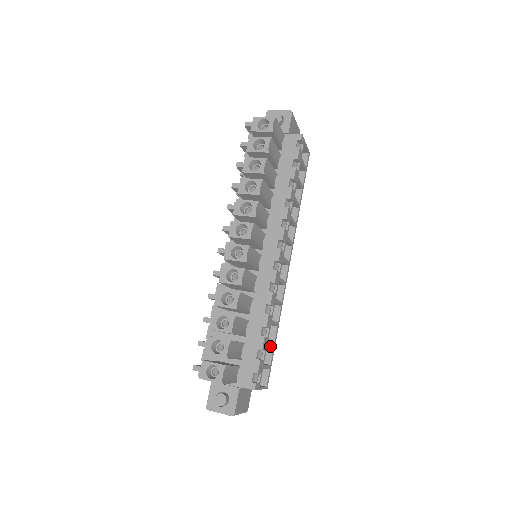
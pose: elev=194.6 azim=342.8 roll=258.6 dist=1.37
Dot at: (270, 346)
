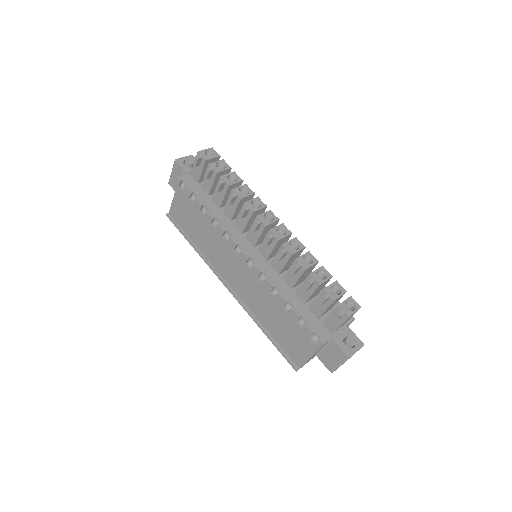
Dot at: occluded
